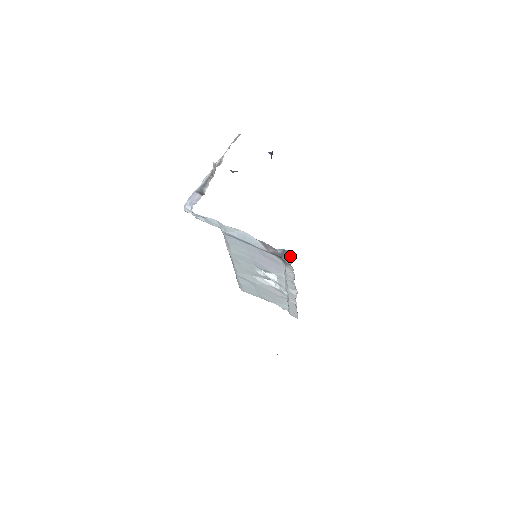
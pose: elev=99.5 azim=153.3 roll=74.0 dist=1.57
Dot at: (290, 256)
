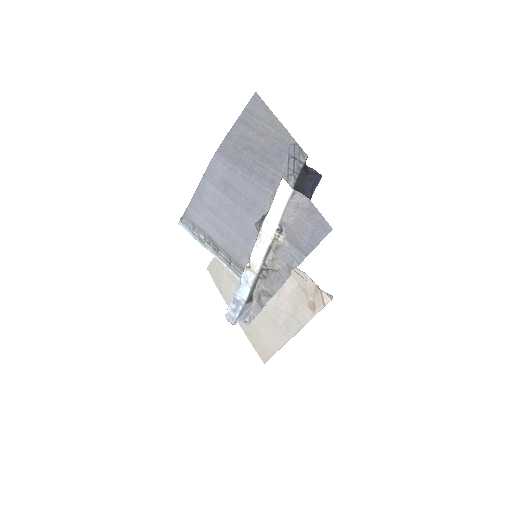
Dot at: (330, 296)
